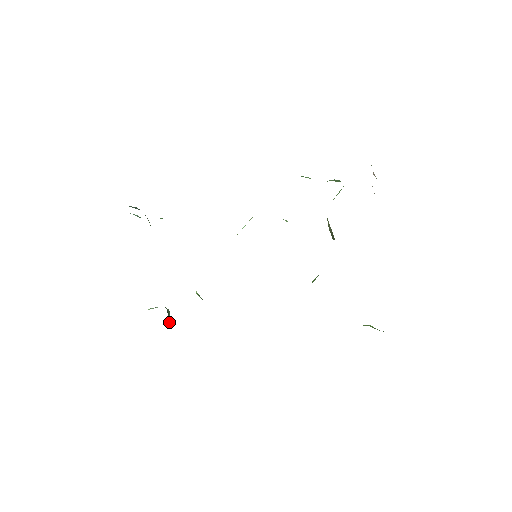
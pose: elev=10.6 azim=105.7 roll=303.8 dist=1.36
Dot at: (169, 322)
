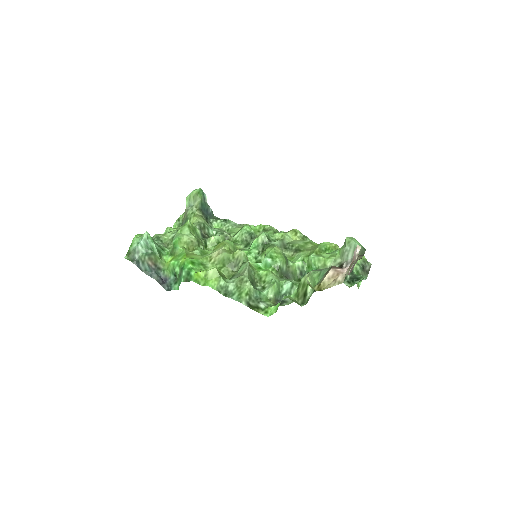
Dot at: (207, 208)
